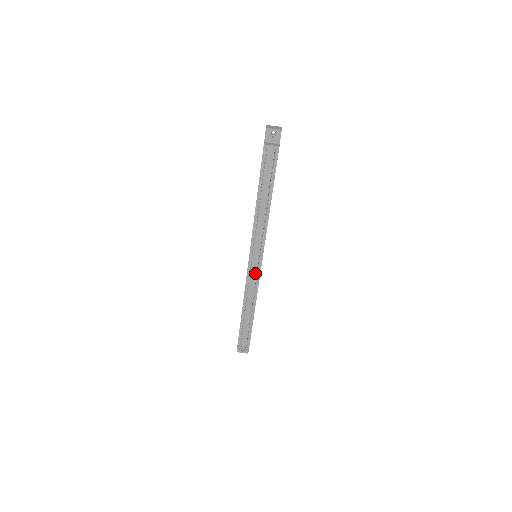
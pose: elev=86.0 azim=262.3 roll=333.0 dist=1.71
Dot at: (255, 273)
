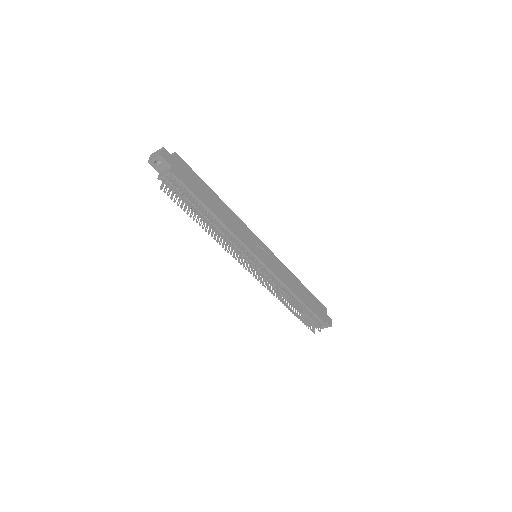
Dot at: (266, 272)
